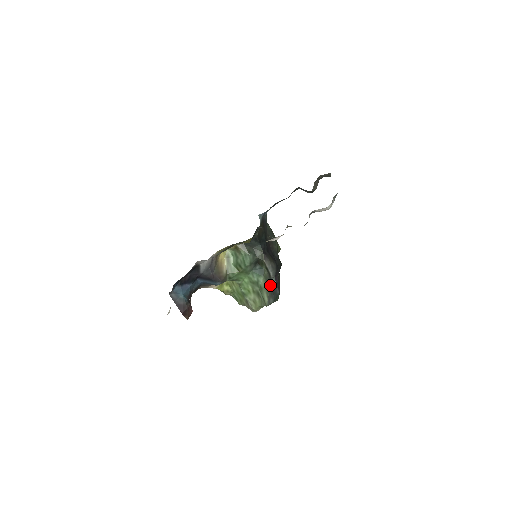
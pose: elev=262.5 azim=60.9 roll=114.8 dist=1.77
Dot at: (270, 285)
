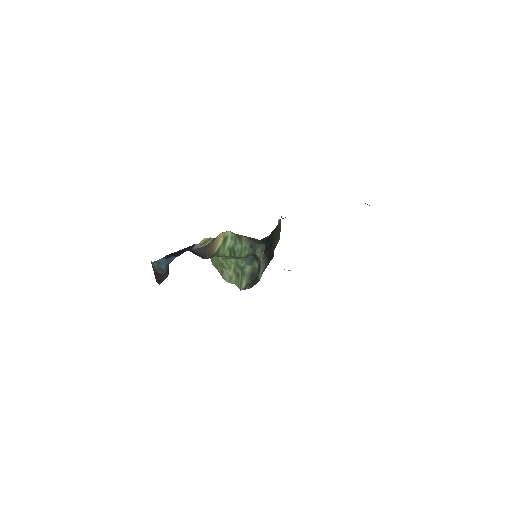
Dot at: (254, 277)
